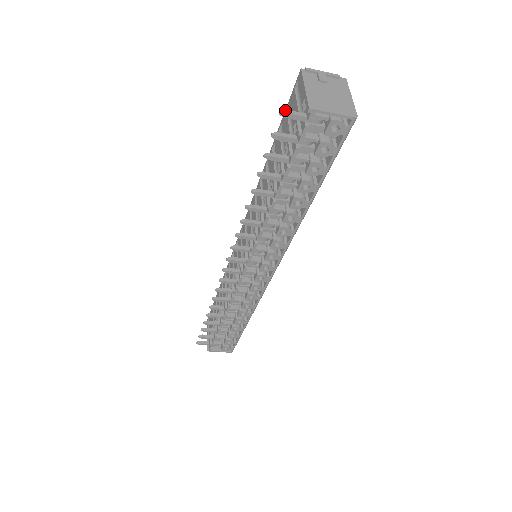
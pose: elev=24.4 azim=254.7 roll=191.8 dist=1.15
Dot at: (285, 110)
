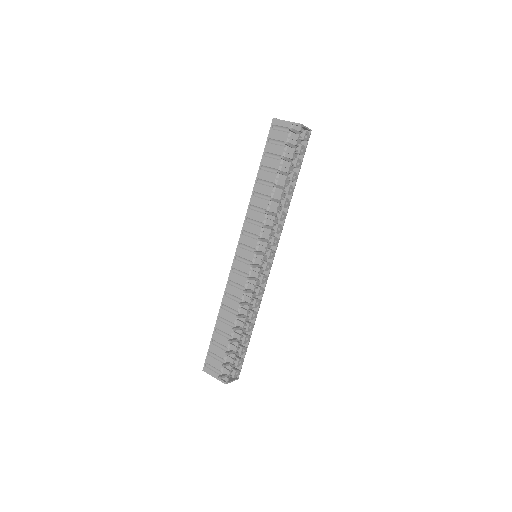
Dot at: (290, 128)
